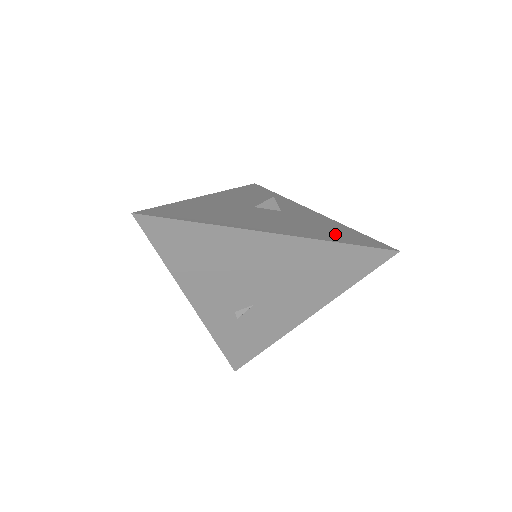
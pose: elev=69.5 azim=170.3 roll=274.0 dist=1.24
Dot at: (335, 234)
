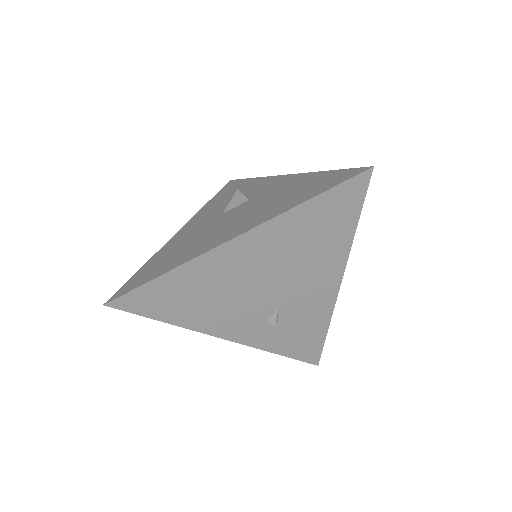
Dot at: (302, 193)
